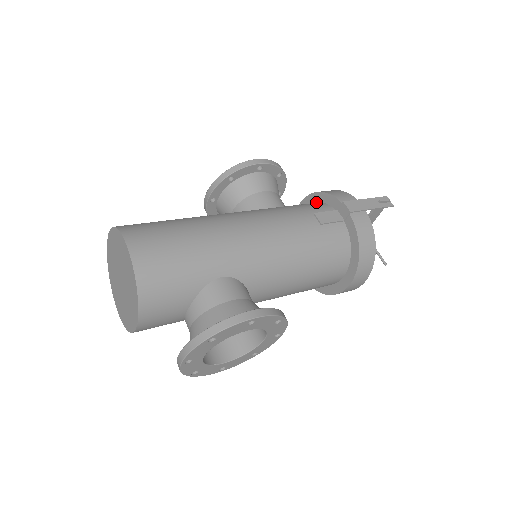
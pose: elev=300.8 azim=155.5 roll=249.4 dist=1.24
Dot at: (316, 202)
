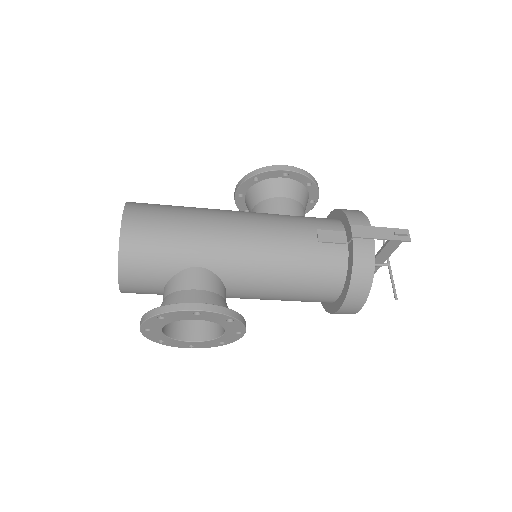
Dot at: (336, 218)
